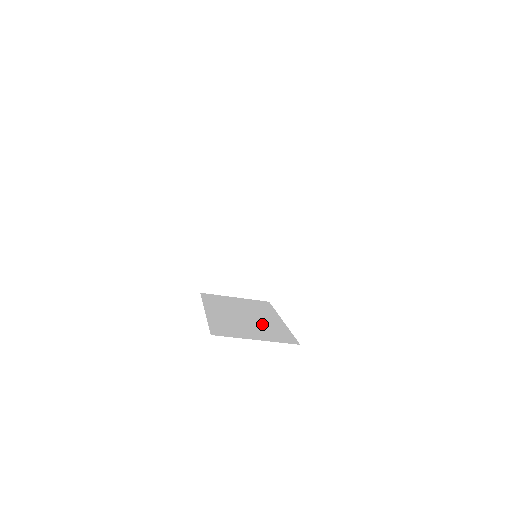
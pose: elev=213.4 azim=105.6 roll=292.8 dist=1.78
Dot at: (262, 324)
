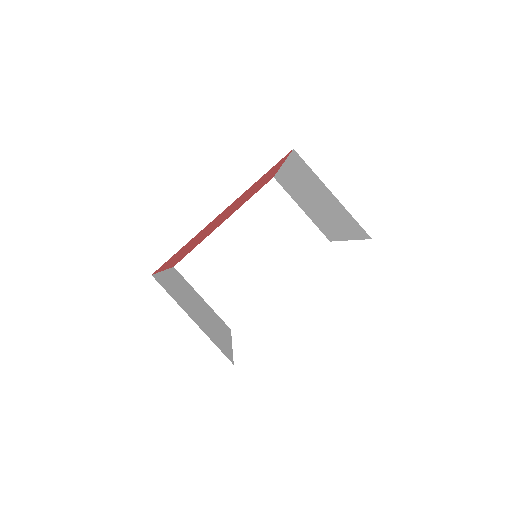
Dot at: occluded
